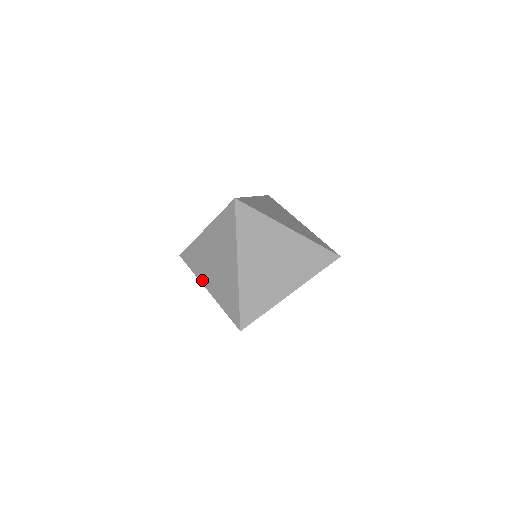
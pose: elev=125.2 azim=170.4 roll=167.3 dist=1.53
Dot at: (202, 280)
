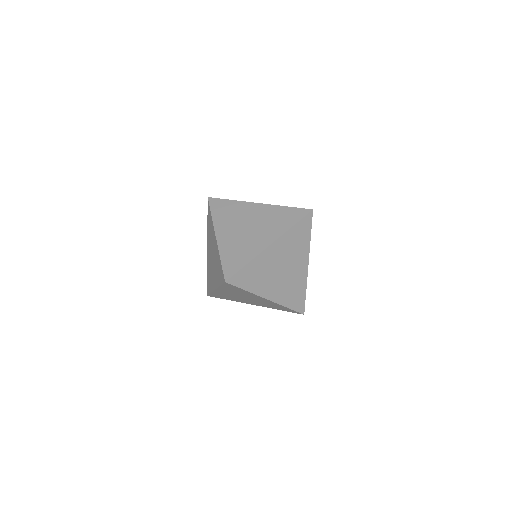
Dot at: (213, 288)
